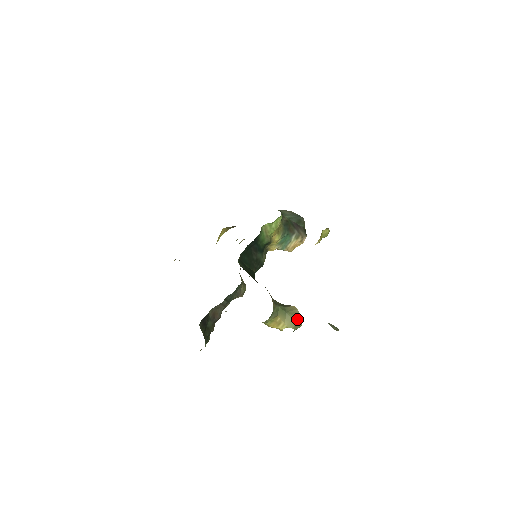
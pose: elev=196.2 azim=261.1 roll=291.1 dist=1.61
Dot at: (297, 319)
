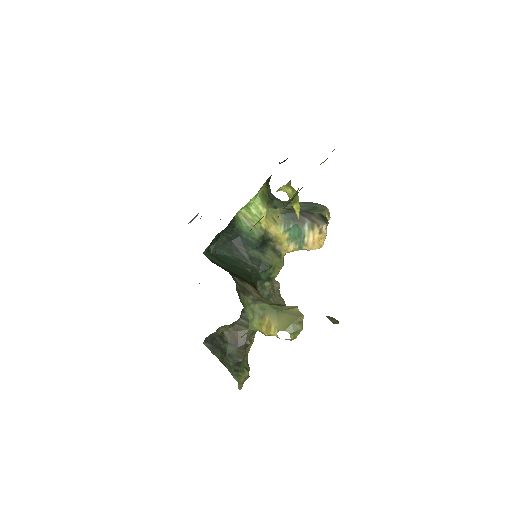
Dot at: (292, 319)
